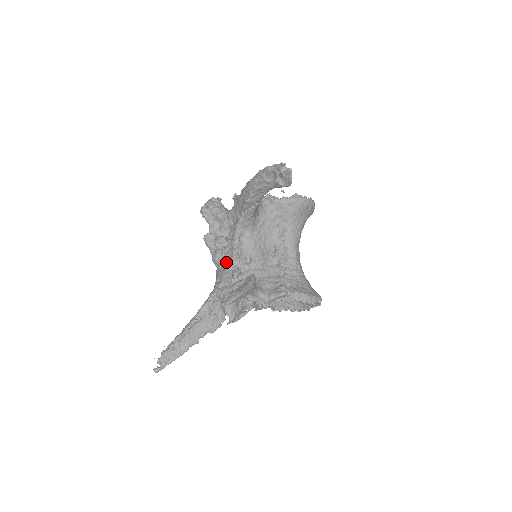
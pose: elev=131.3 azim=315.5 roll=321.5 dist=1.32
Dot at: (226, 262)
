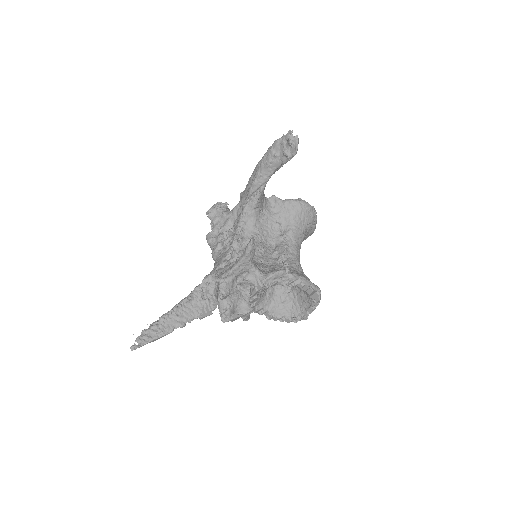
Dot at: (226, 249)
